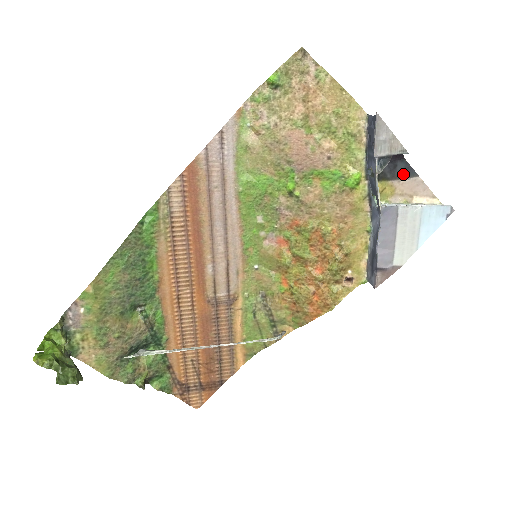
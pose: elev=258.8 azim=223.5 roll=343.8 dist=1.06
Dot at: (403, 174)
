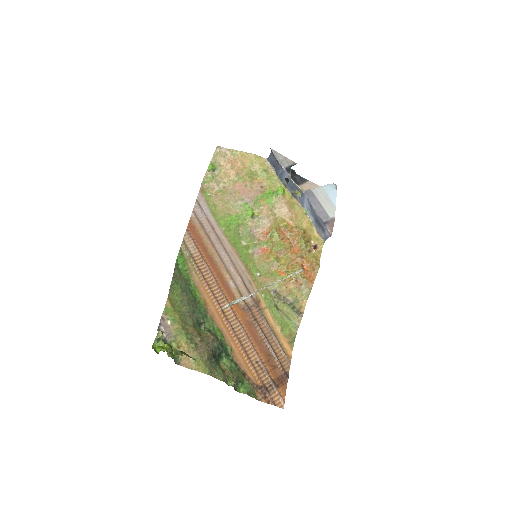
Dot at: (301, 181)
